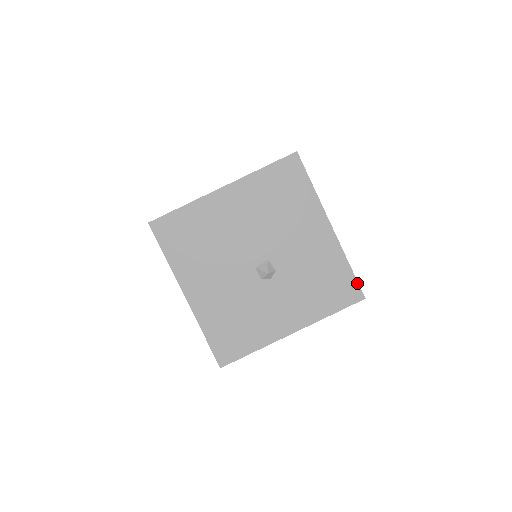
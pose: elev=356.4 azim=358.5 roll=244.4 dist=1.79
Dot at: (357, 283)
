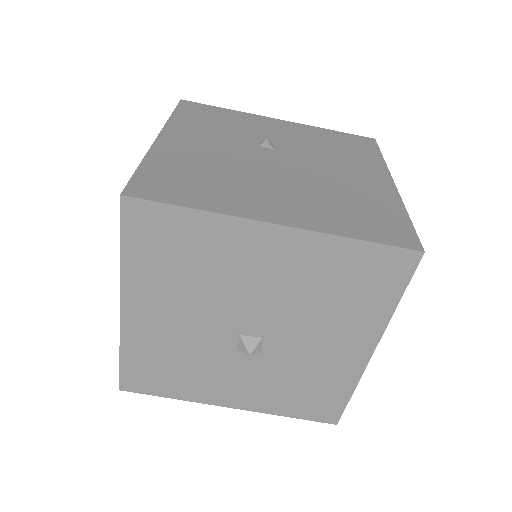
Dot at: (343, 410)
